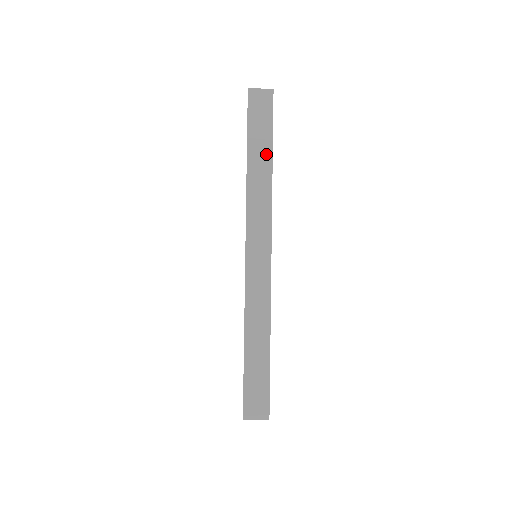
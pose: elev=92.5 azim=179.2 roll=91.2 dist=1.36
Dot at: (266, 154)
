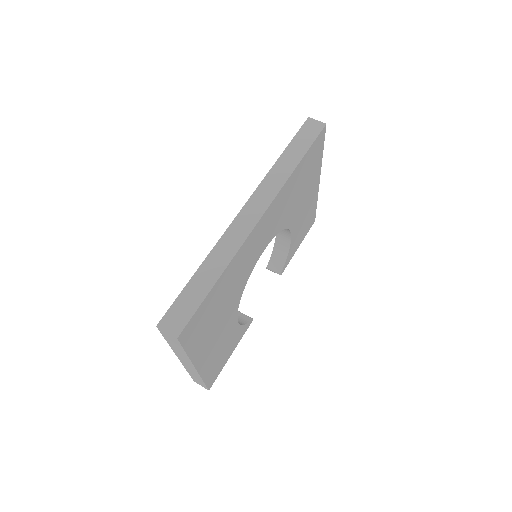
Dot at: (297, 157)
